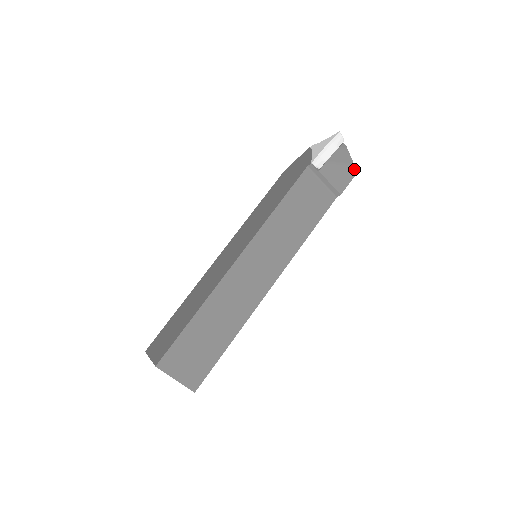
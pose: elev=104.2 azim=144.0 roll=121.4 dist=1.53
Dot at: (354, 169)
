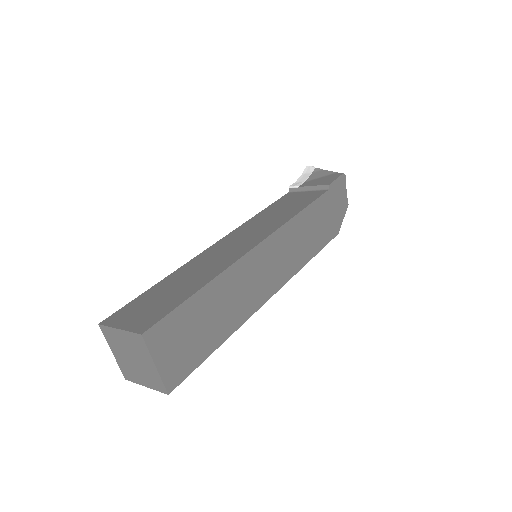
Dot at: (338, 174)
